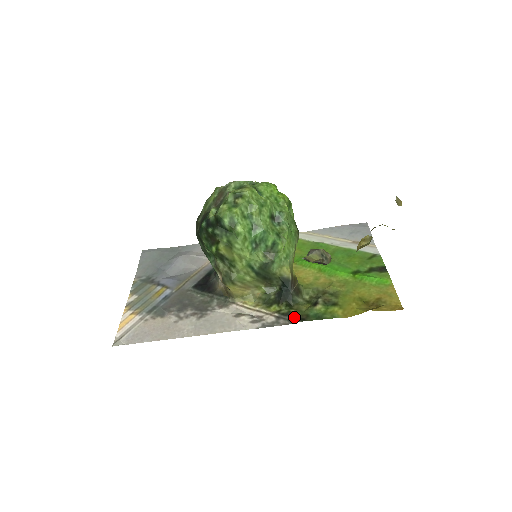
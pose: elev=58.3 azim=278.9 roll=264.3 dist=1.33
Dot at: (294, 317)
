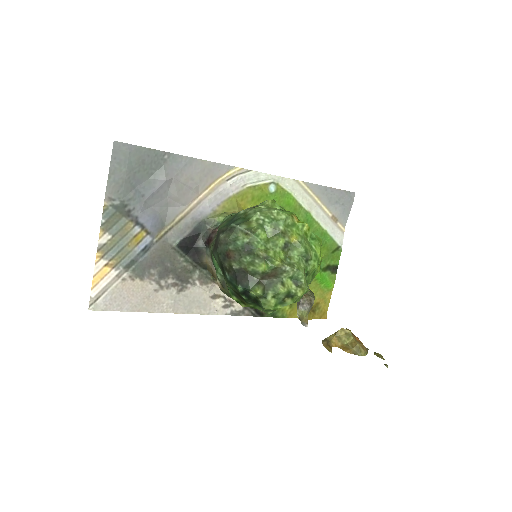
Dot at: (257, 312)
